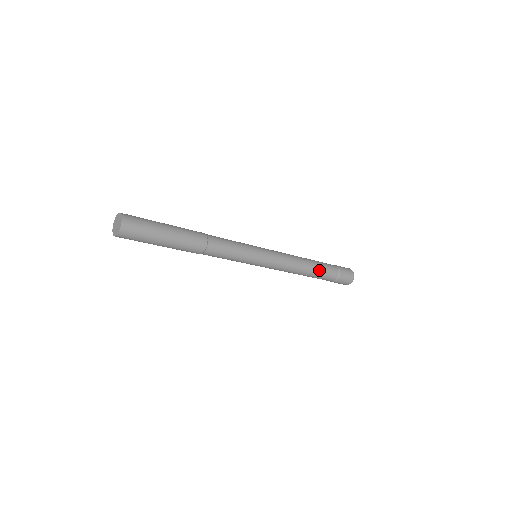
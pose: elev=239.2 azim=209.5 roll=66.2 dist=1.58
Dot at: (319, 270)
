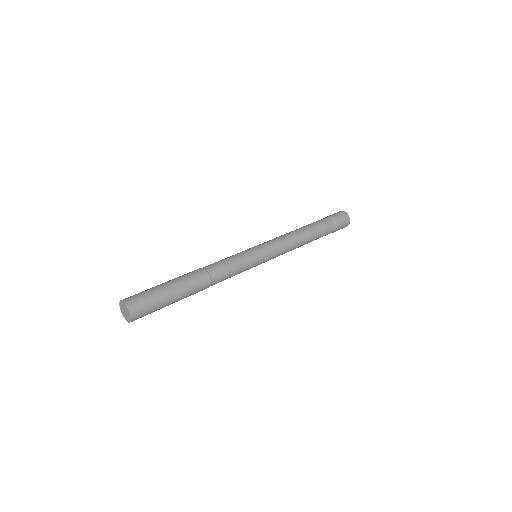
Dot at: (316, 238)
